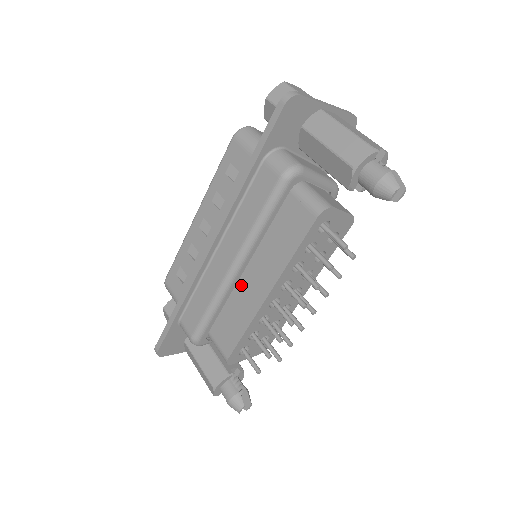
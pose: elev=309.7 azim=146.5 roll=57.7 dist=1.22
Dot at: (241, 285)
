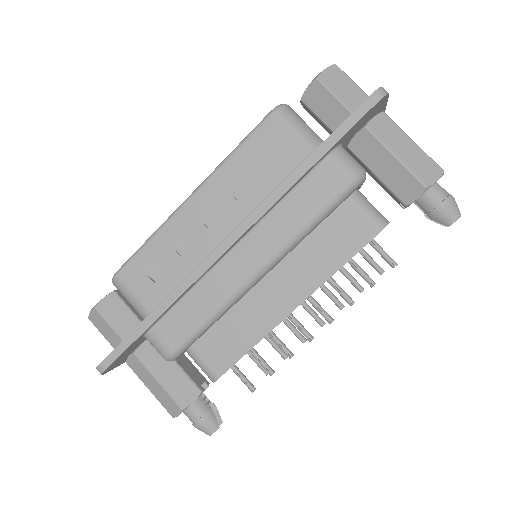
Dot at: (254, 293)
